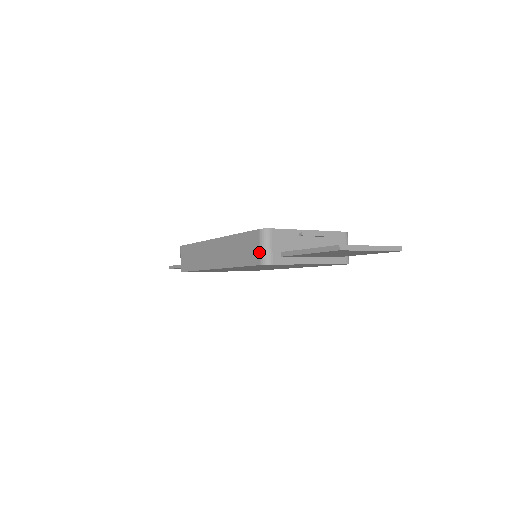
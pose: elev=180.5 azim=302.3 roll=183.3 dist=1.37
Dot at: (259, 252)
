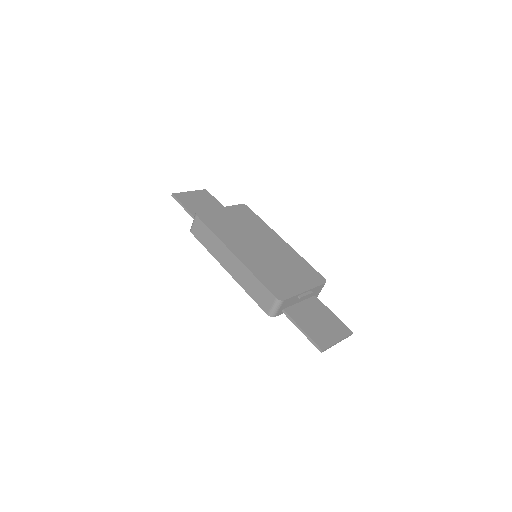
Dot at: (270, 309)
